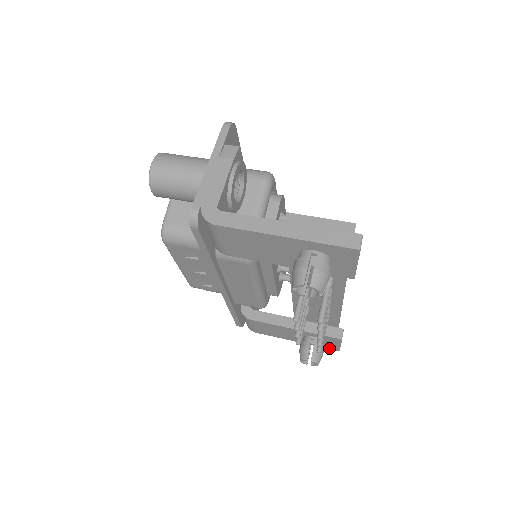
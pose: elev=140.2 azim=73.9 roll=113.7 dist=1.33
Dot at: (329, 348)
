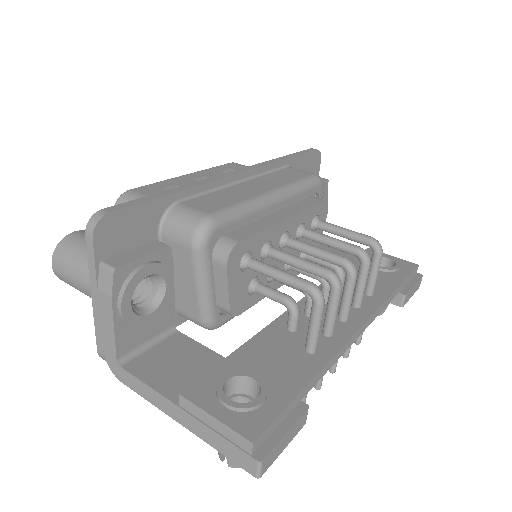
Dot at: occluded
